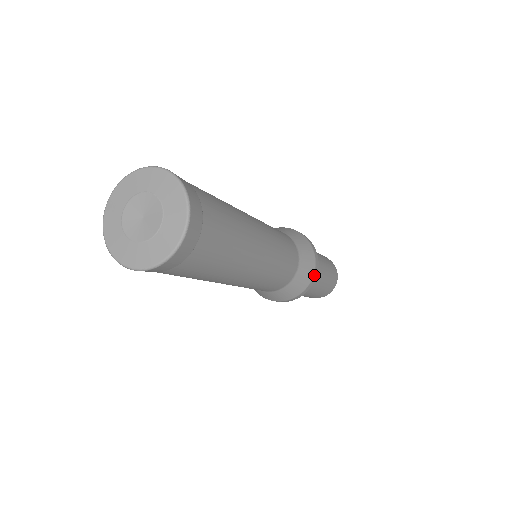
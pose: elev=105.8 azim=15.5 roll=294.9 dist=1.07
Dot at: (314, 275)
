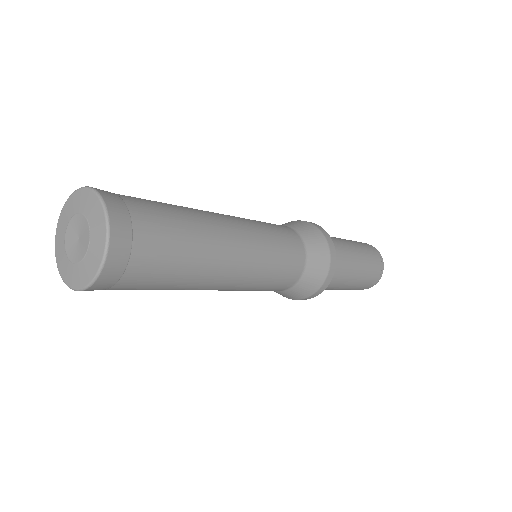
Dot at: (305, 298)
